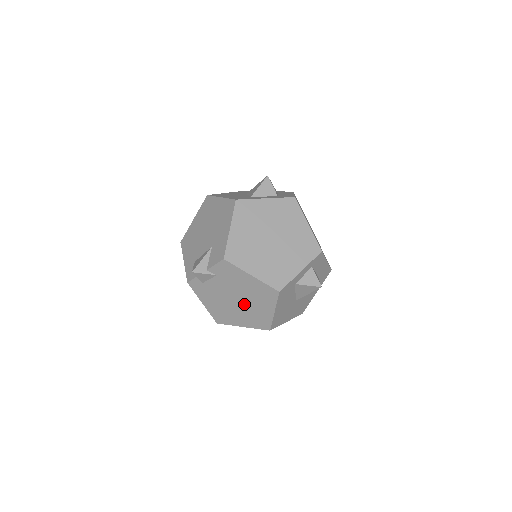
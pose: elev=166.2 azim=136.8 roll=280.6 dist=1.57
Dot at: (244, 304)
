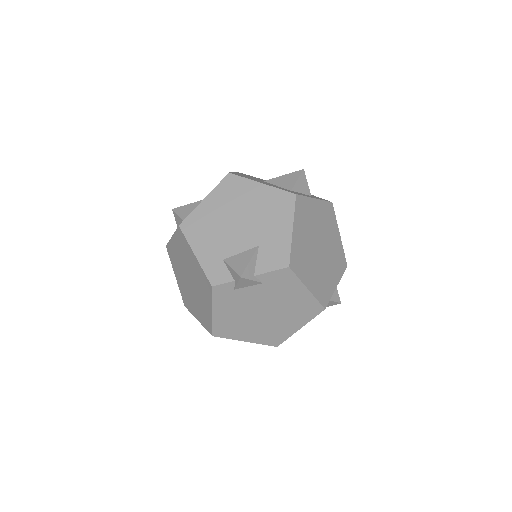
Dot at: (270, 318)
